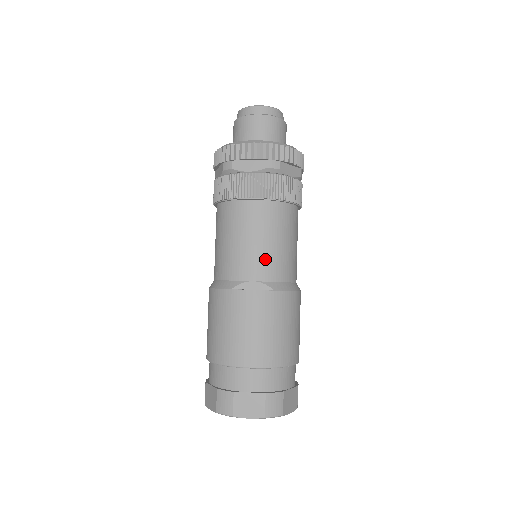
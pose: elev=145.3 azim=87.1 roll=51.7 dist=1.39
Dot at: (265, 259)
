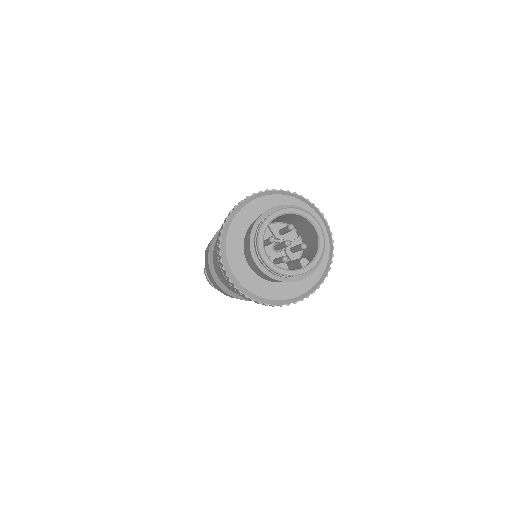
Dot at: occluded
